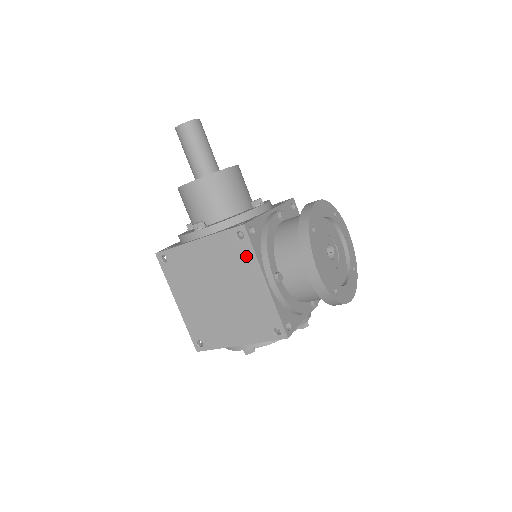
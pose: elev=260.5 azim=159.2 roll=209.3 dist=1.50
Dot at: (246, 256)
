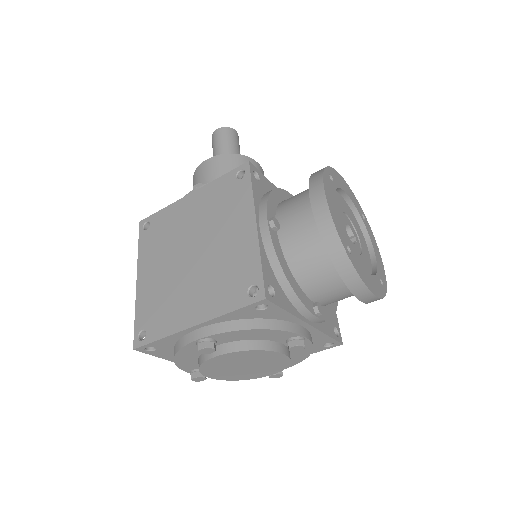
Dot at: (241, 196)
